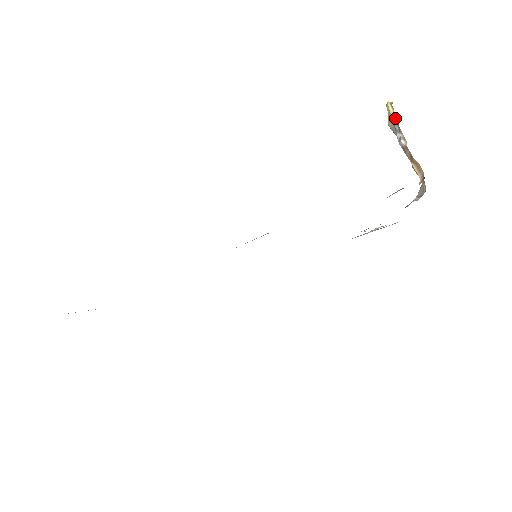
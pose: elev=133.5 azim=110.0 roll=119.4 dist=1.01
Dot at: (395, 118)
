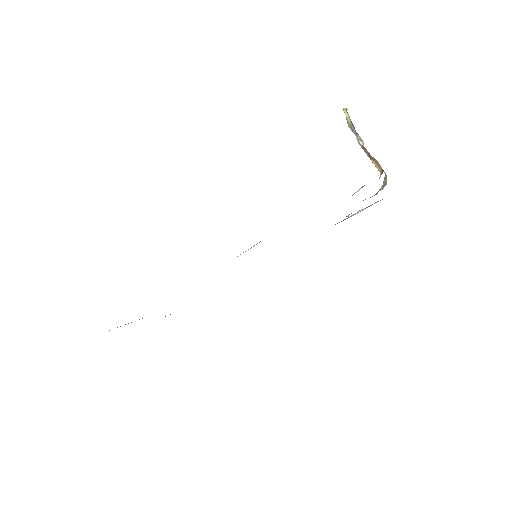
Dot at: (351, 122)
